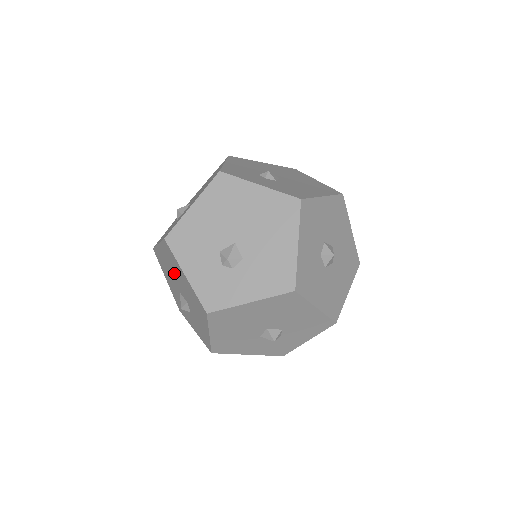
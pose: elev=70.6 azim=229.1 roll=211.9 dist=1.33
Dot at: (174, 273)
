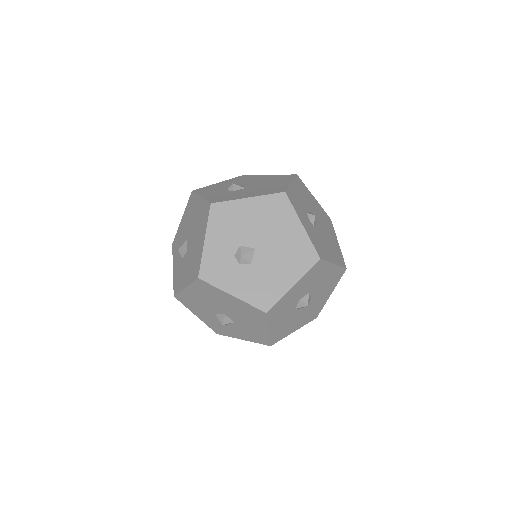
Dot at: (195, 226)
